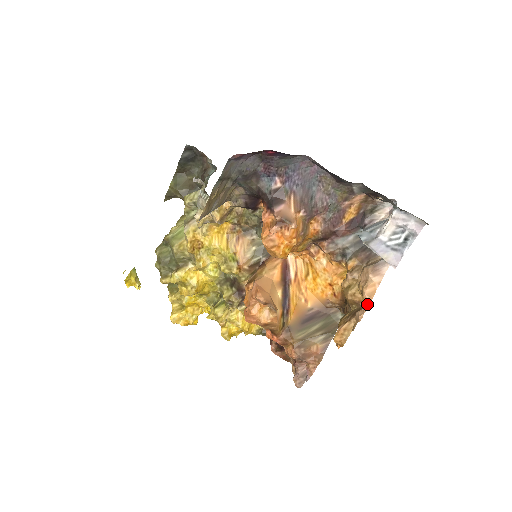
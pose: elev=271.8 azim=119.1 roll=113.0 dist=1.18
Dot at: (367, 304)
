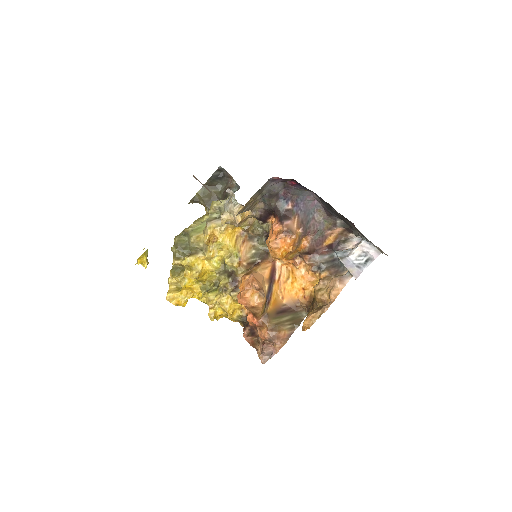
Dot at: (332, 301)
